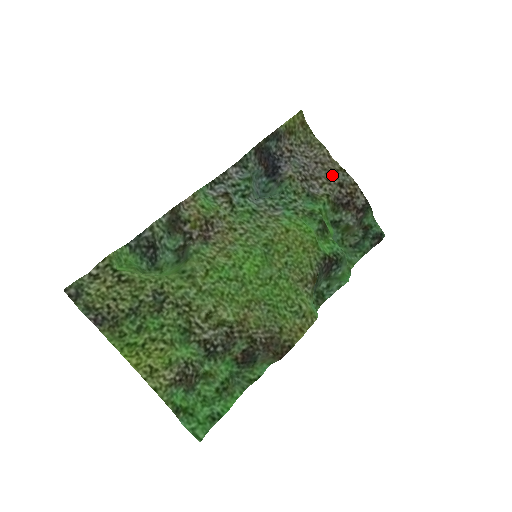
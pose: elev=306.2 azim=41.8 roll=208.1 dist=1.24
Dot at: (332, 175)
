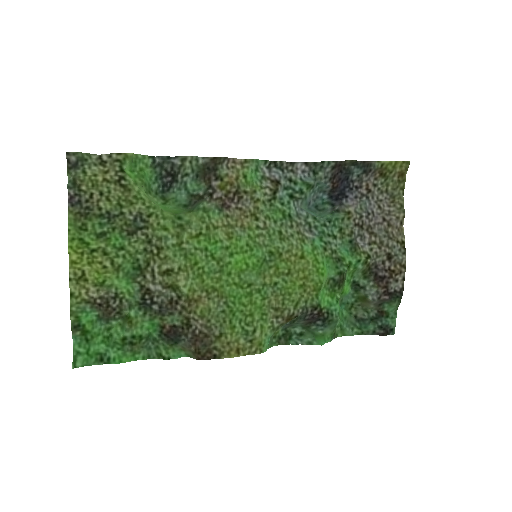
Dot at: (389, 242)
